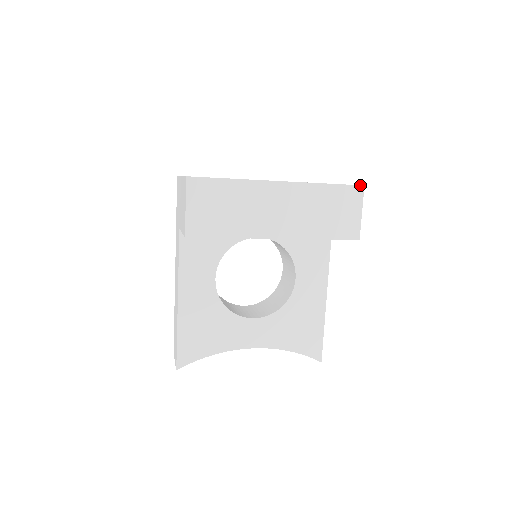
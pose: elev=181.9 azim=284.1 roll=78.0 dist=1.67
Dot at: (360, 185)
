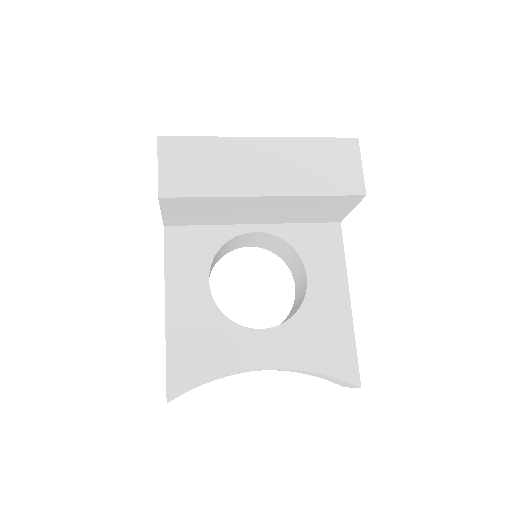
Dot at: (353, 138)
